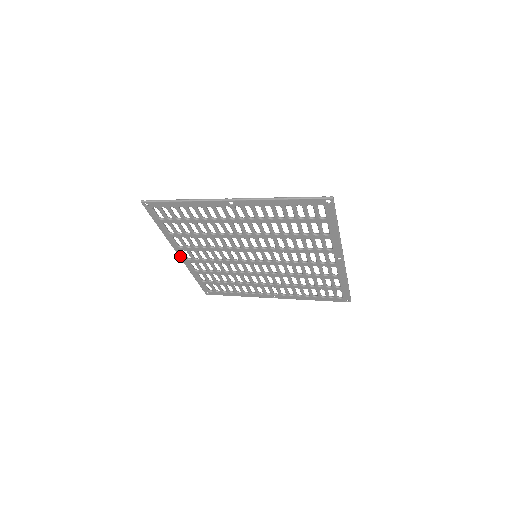
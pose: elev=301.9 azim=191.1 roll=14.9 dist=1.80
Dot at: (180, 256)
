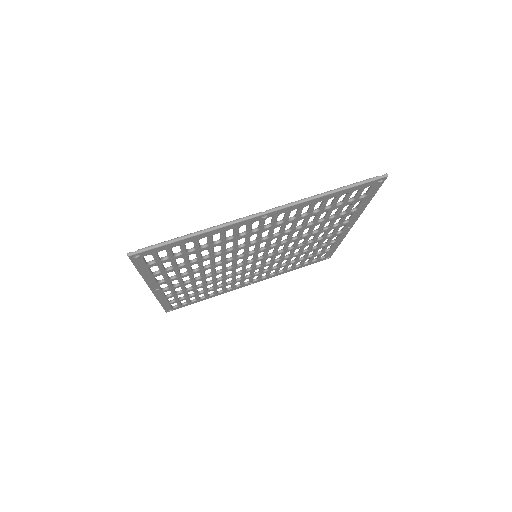
Dot at: (154, 291)
